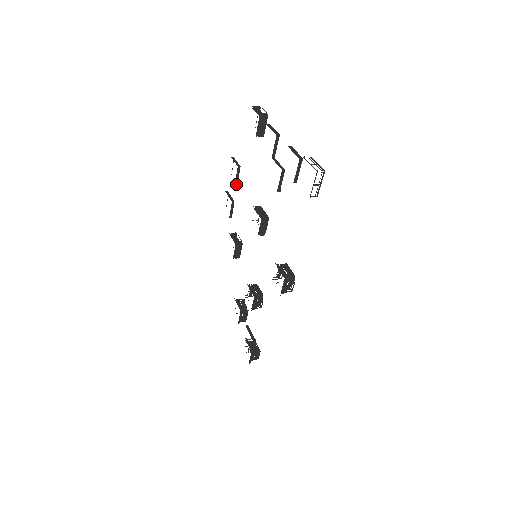
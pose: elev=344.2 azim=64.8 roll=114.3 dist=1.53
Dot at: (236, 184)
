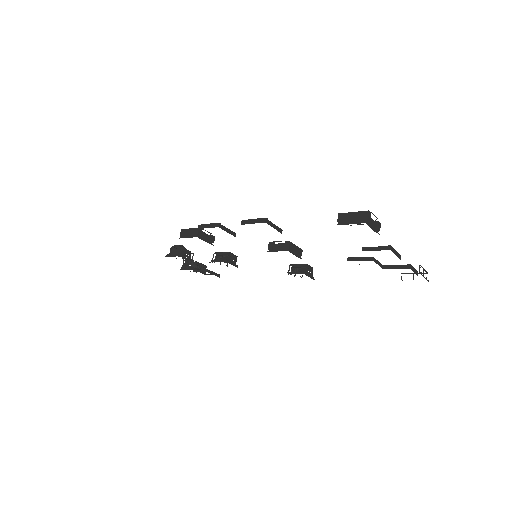
Dot at: occluded
